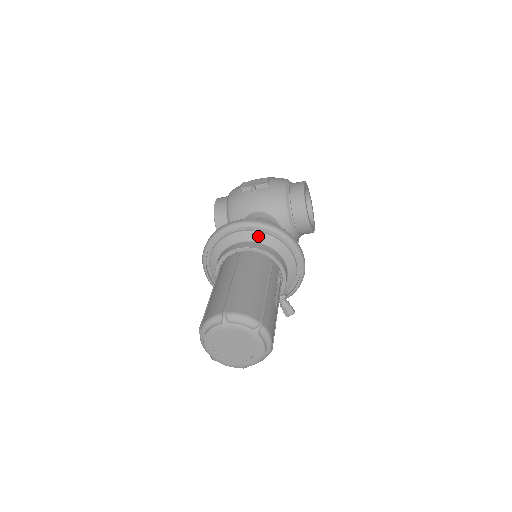
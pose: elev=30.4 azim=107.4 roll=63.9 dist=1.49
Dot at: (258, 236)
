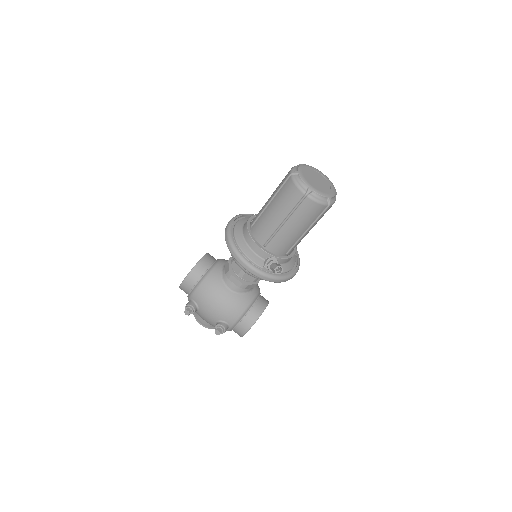
Dot at: occluded
